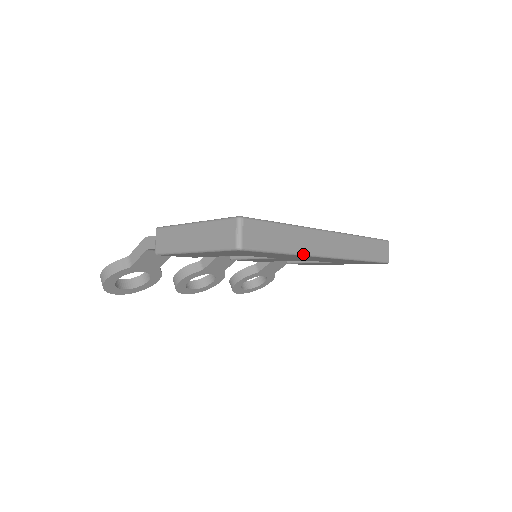
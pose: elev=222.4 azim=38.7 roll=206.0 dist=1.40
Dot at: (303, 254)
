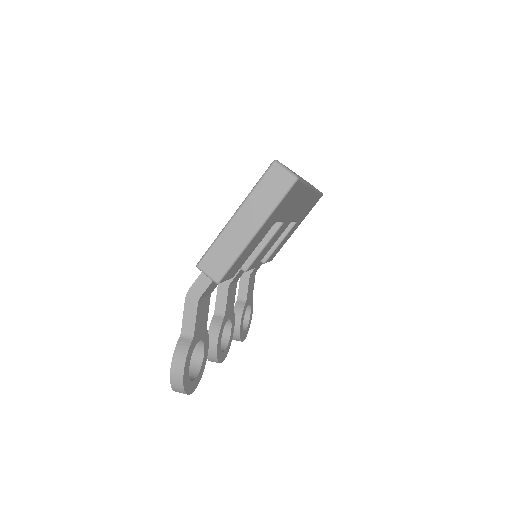
Dot at: (309, 184)
